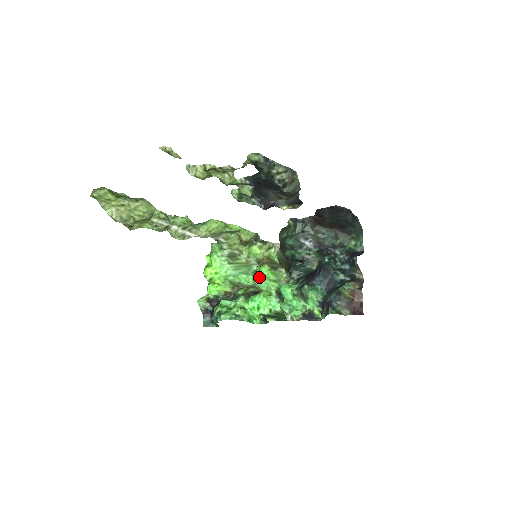
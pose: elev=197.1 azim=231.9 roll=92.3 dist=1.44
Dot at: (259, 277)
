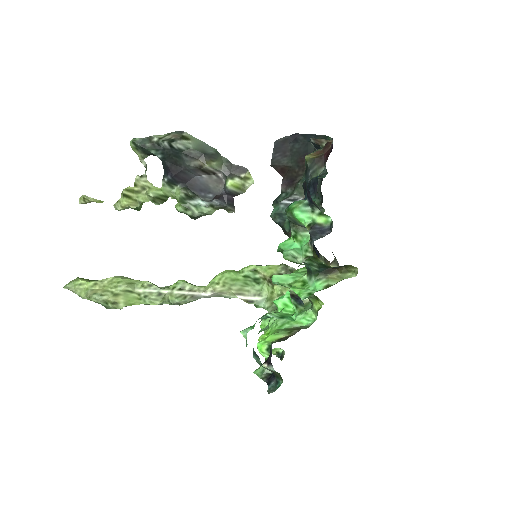
Dot at: occluded
